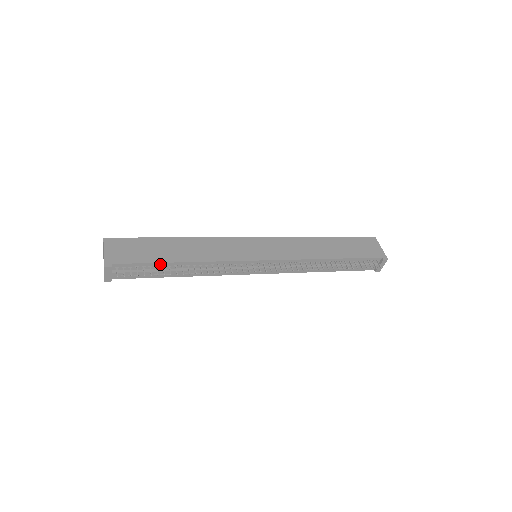
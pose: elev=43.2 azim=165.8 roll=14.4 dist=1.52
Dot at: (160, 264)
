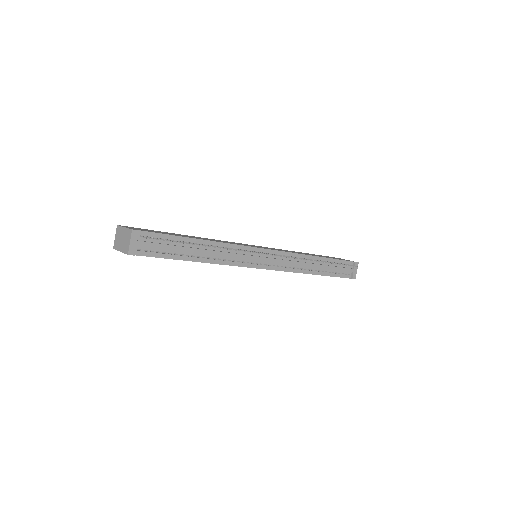
Dot at: (181, 239)
